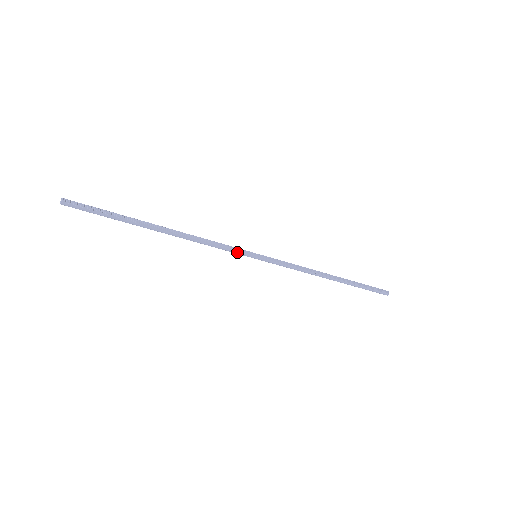
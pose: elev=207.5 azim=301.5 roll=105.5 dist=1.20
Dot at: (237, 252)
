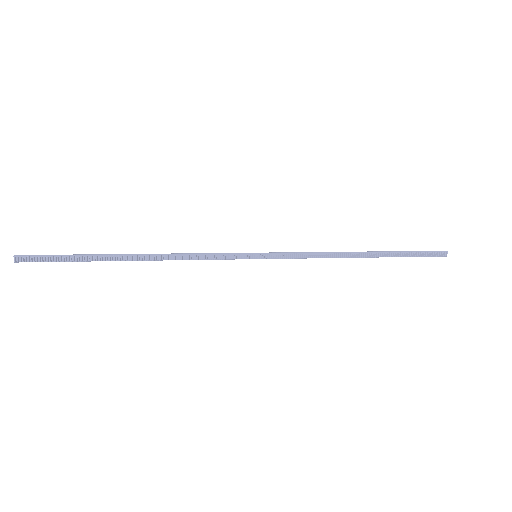
Dot at: (230, 259)
